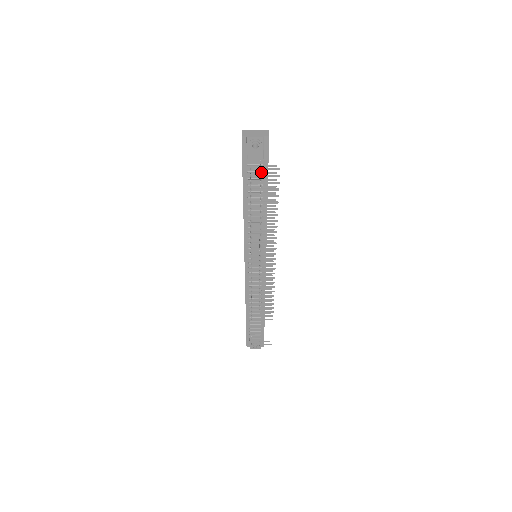
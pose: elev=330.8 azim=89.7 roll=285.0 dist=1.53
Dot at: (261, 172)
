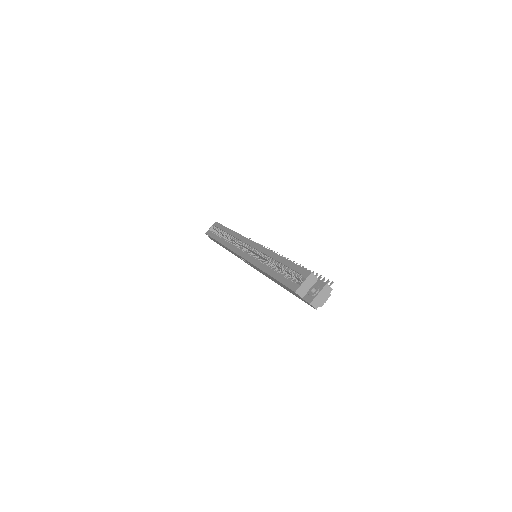
Dot at: occluded
